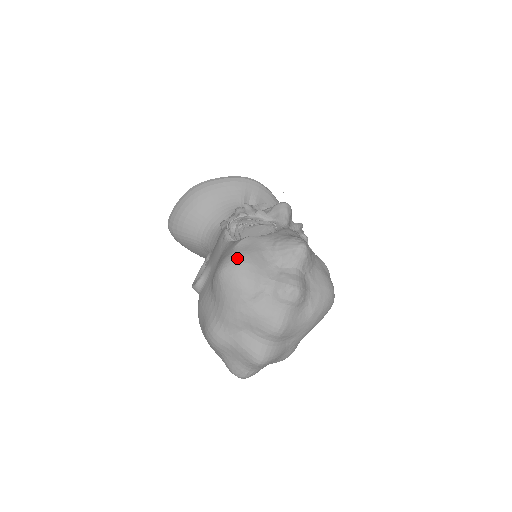
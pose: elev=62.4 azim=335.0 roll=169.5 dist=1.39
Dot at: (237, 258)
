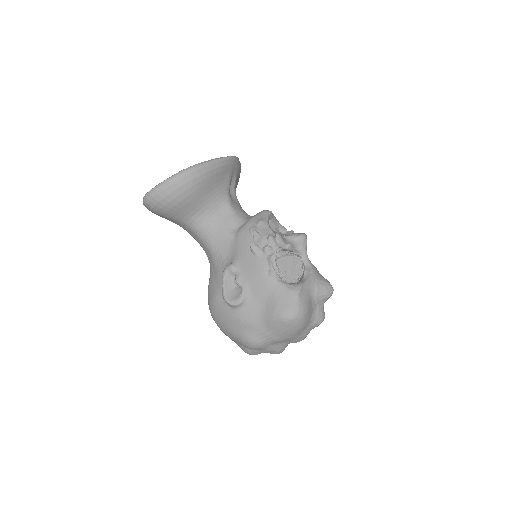
Dot at: (302, 311)
